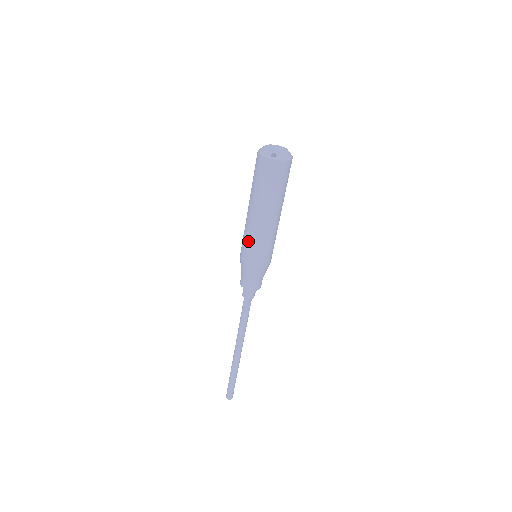
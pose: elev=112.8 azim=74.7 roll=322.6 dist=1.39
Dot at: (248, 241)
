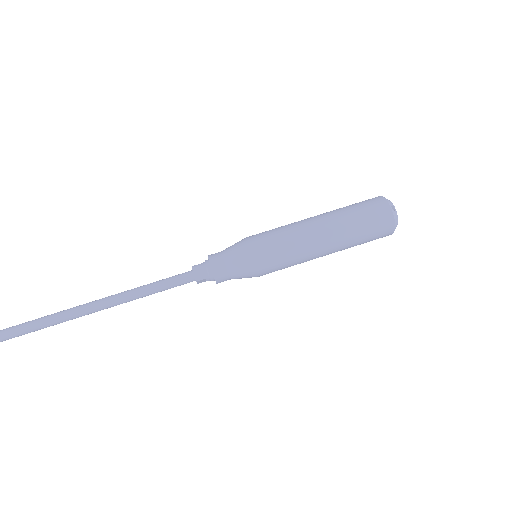
Dot at: (280, 232)
